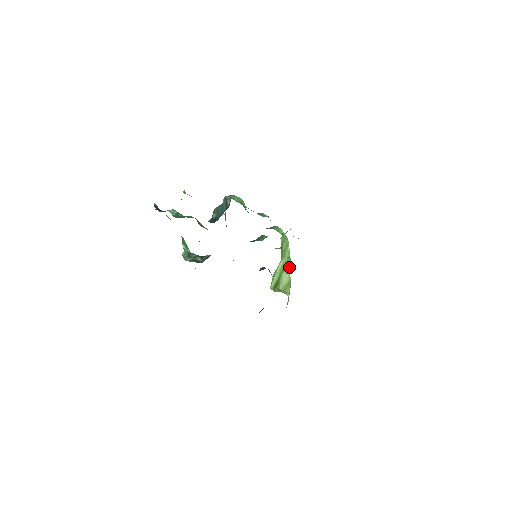
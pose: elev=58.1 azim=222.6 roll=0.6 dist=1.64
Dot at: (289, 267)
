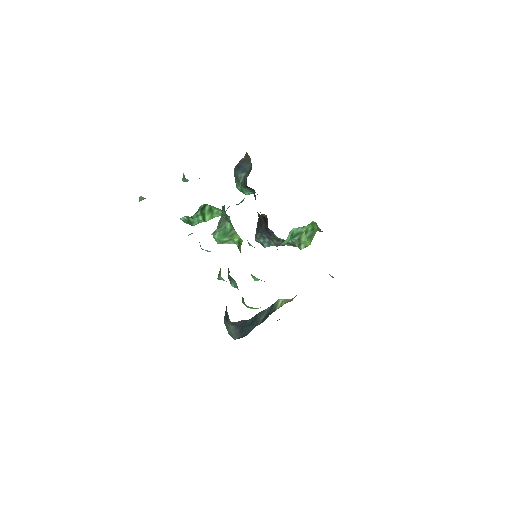
Dot at: occluded
